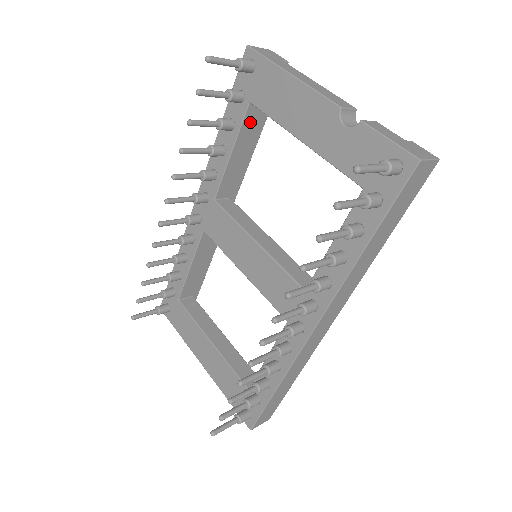
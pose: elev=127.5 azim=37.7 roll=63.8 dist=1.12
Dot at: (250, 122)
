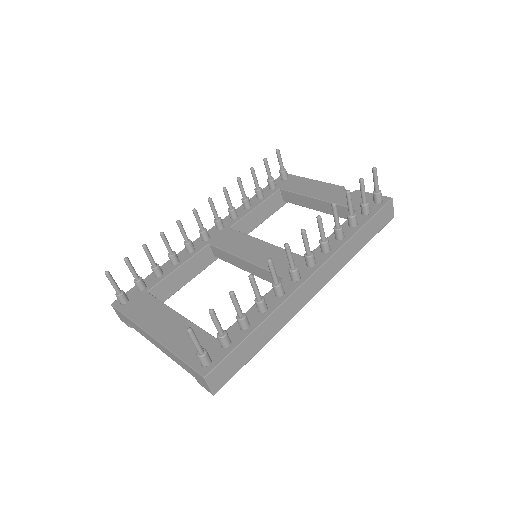
Dot at: (273, 201)
